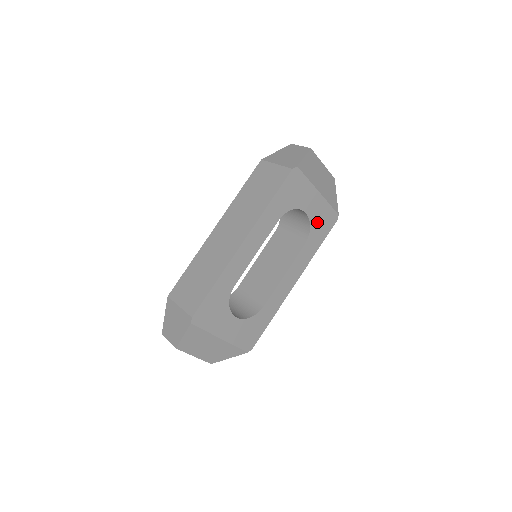
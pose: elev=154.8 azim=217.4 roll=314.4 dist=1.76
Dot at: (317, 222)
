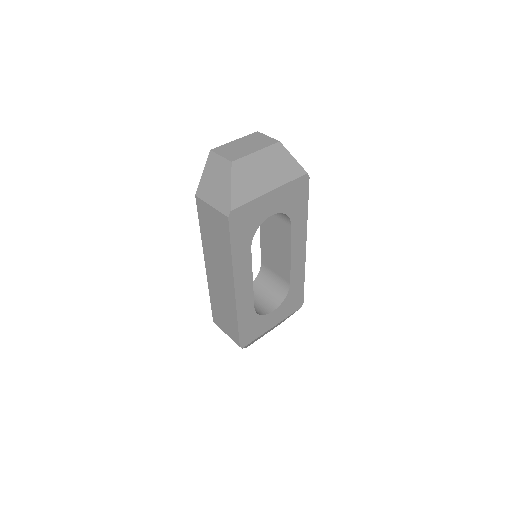
Dot at: (289, 204)
